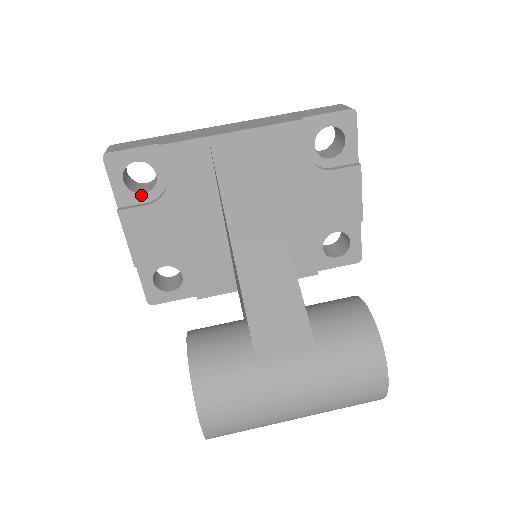
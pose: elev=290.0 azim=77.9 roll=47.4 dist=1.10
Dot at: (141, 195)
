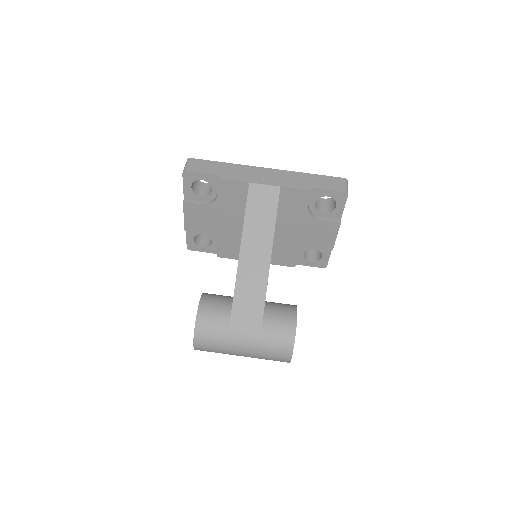
Dot at: (200, 197)
